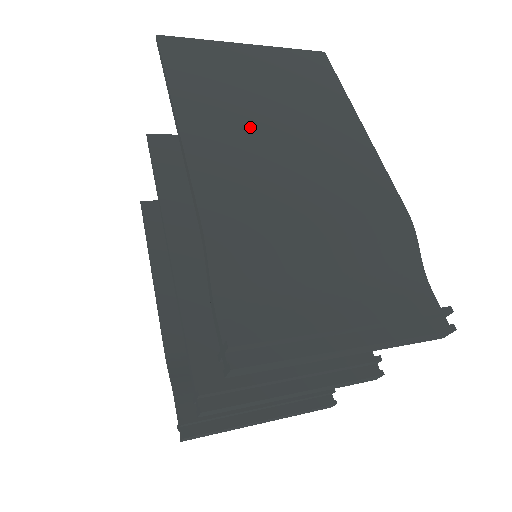
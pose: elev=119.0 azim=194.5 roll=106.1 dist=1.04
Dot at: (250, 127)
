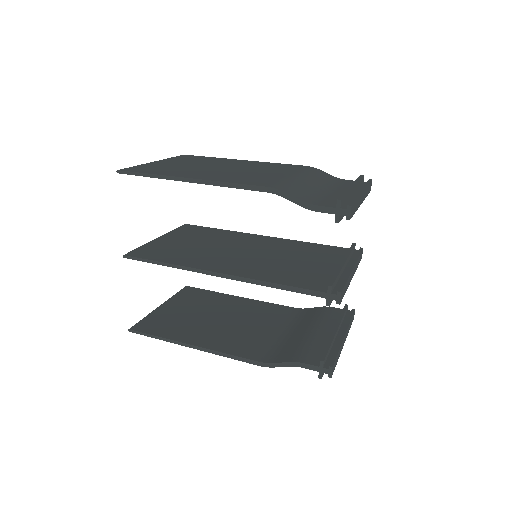
Dot at: (217, 171)
